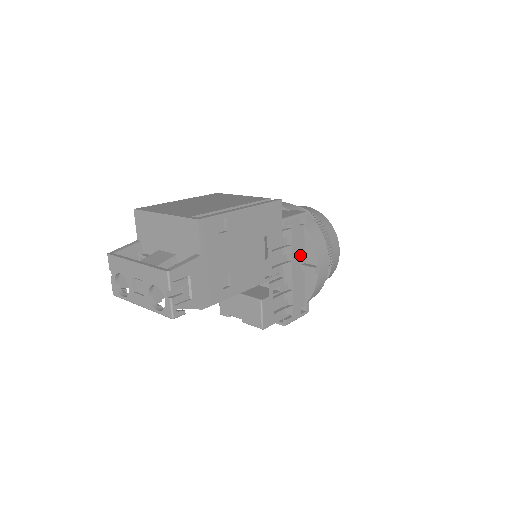
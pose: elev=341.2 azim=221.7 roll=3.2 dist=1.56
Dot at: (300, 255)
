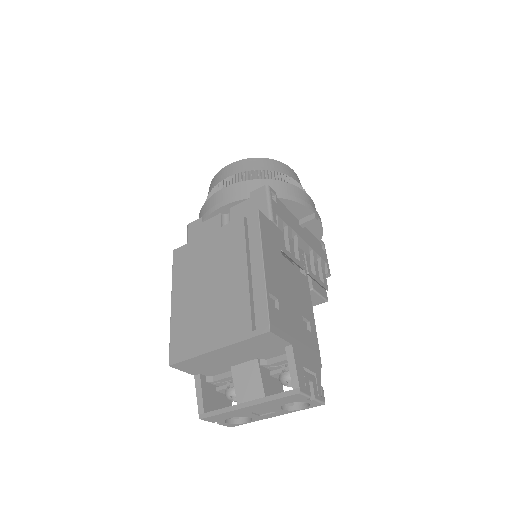
Dot at: (294, 221)
